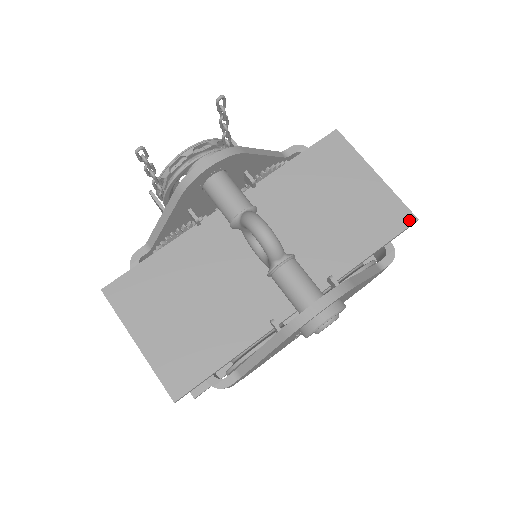
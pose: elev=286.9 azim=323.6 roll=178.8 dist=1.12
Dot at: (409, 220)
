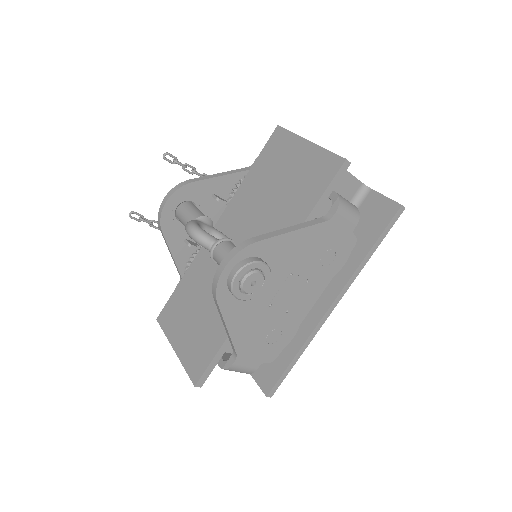
Dot at: (338, 164)
